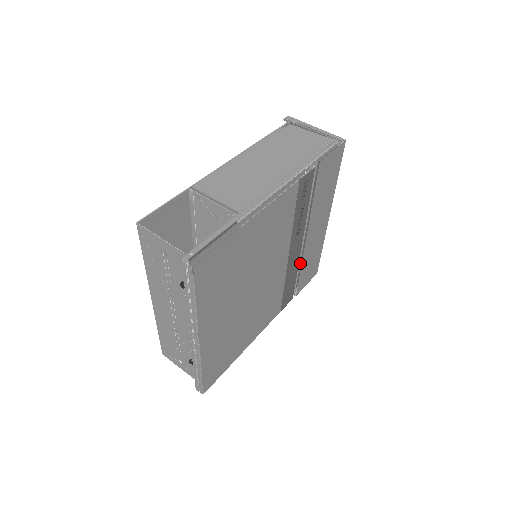
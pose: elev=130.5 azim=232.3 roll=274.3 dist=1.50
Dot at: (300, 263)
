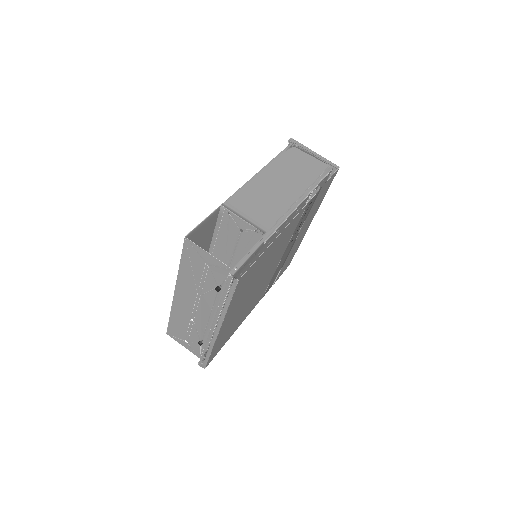
Dot at: occluded
